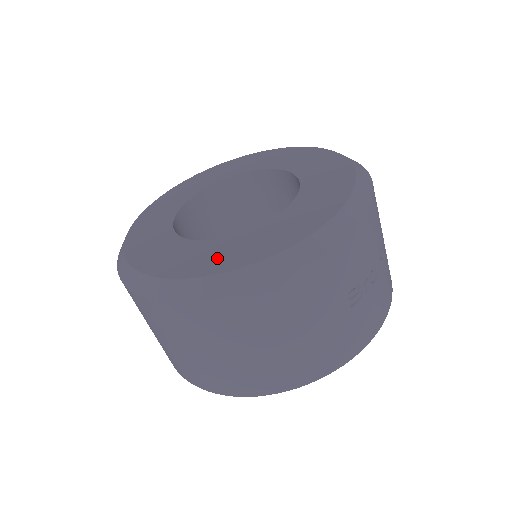
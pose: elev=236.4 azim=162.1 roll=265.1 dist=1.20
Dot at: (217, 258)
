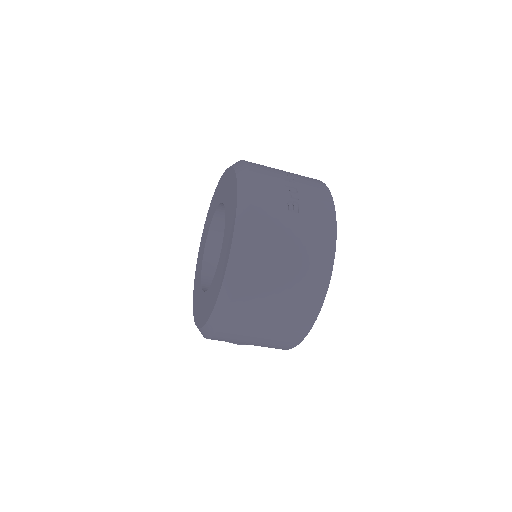
Dot at: (221, 271)
